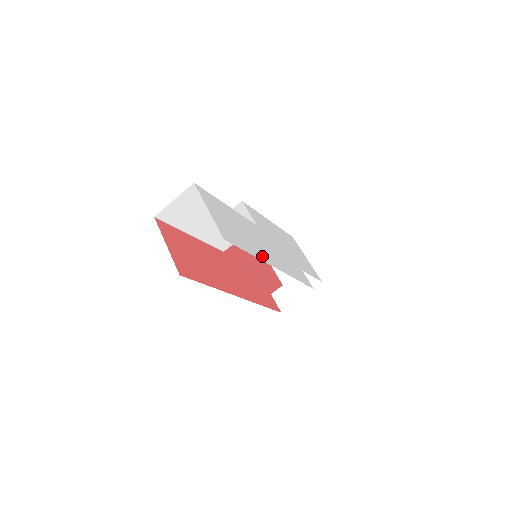
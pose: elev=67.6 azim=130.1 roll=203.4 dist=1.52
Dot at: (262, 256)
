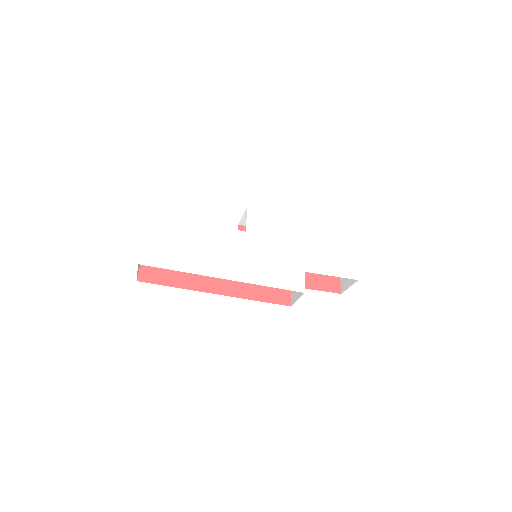
Dot at: (204, 269)
